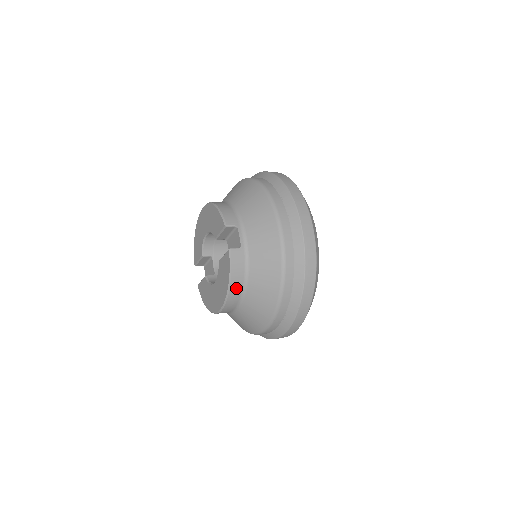
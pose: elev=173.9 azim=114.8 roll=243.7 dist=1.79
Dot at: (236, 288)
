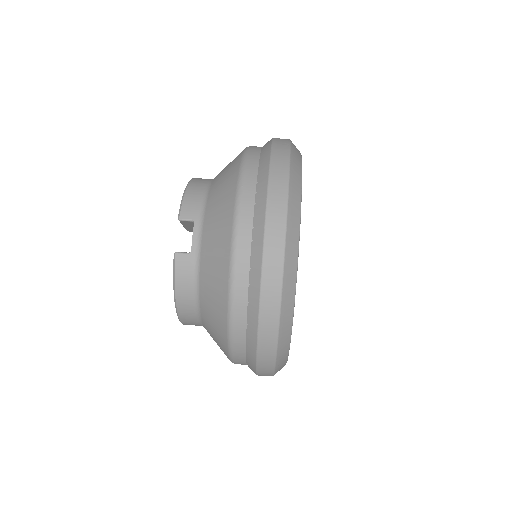
Dot at: (186, 304)
